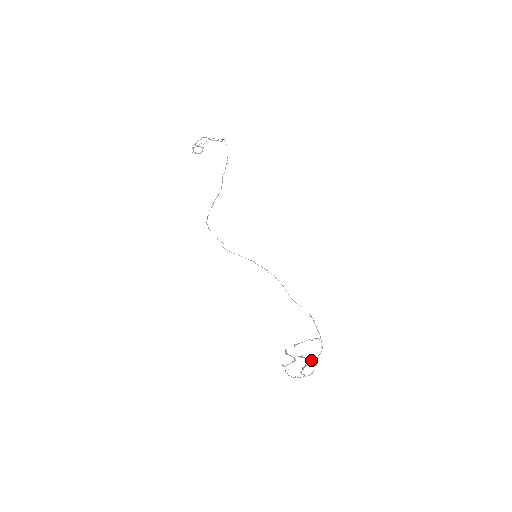
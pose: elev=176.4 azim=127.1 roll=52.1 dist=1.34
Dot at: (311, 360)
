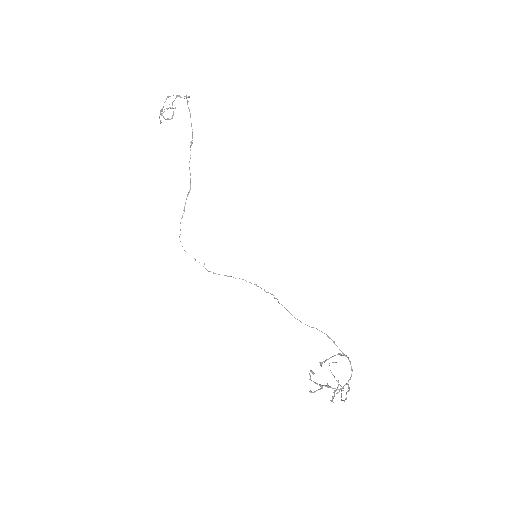
Dot at: (339, 389)
